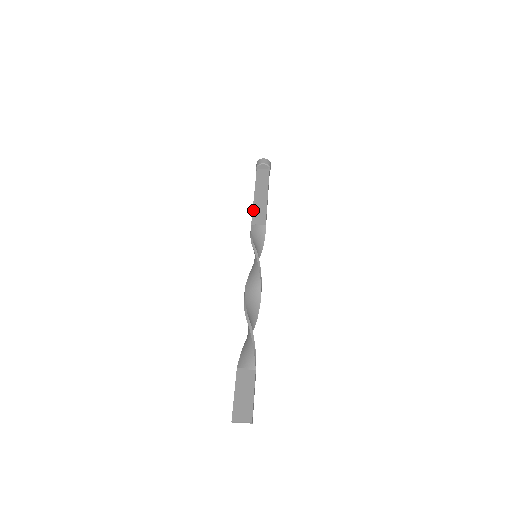
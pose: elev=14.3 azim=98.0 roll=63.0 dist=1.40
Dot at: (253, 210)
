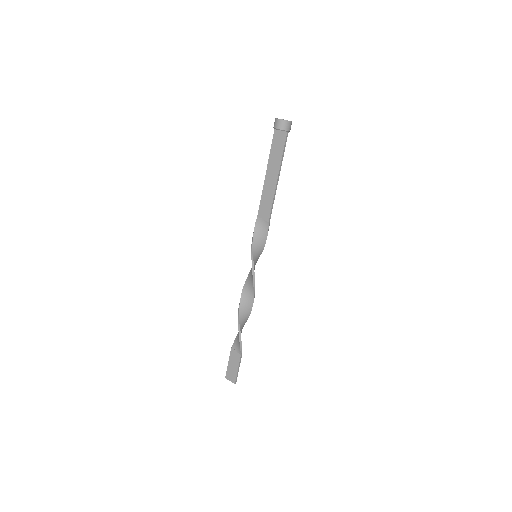
Dot at: (261, 197)
